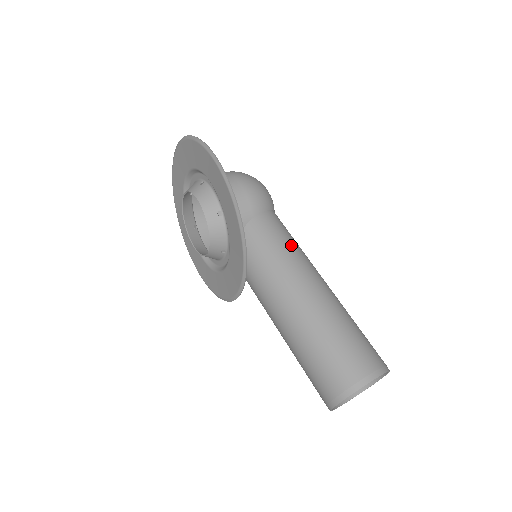
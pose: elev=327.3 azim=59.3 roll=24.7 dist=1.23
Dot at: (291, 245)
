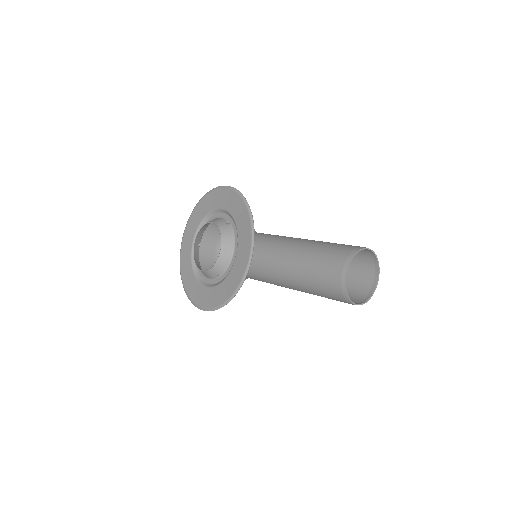
Dot at: occluded
